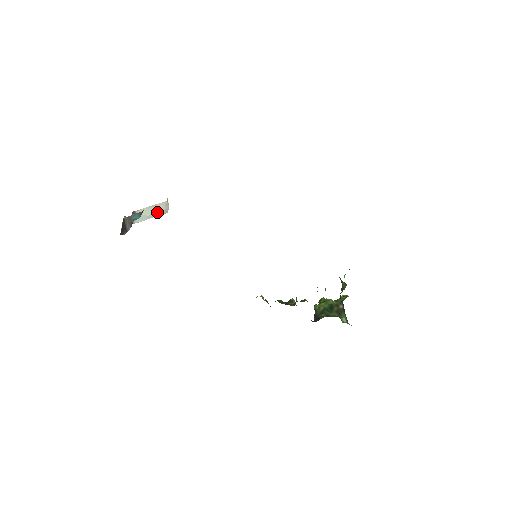
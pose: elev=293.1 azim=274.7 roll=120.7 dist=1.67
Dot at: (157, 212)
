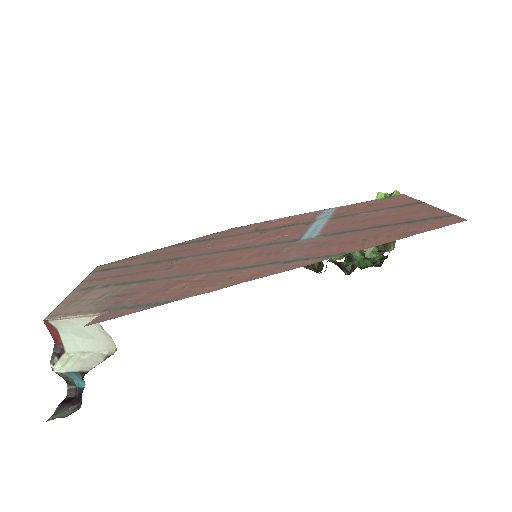
Dot at: (93, 338)
